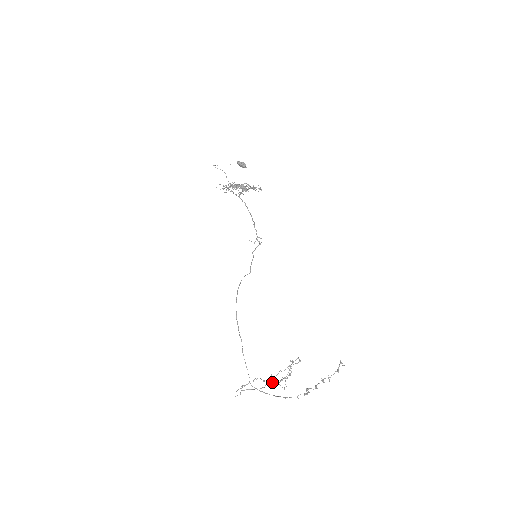
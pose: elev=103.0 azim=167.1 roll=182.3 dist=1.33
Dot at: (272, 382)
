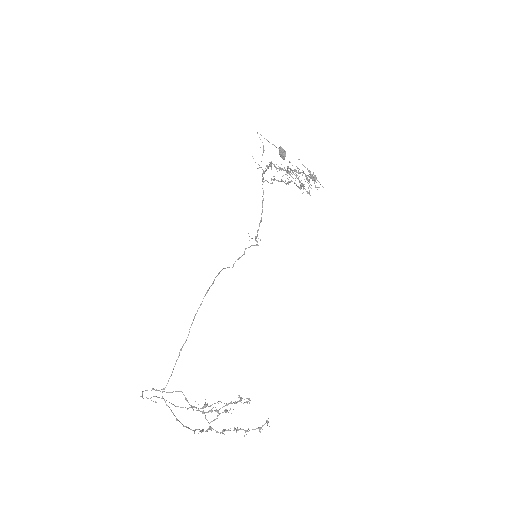
Dot at: occluded
